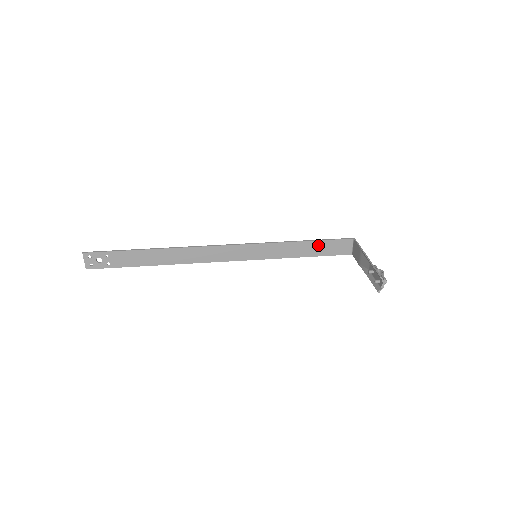
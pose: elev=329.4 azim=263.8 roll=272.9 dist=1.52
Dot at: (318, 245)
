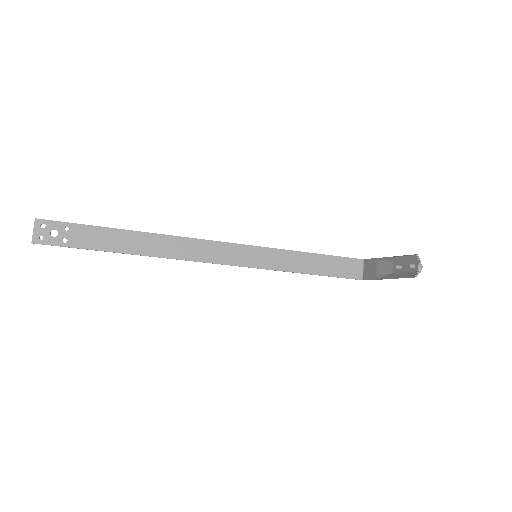
Dot at: (325, 261)
